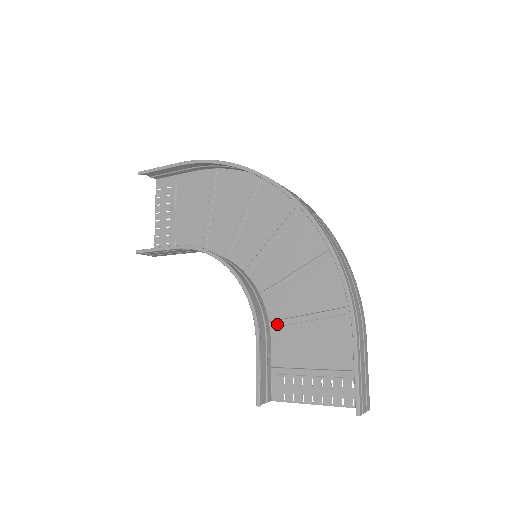
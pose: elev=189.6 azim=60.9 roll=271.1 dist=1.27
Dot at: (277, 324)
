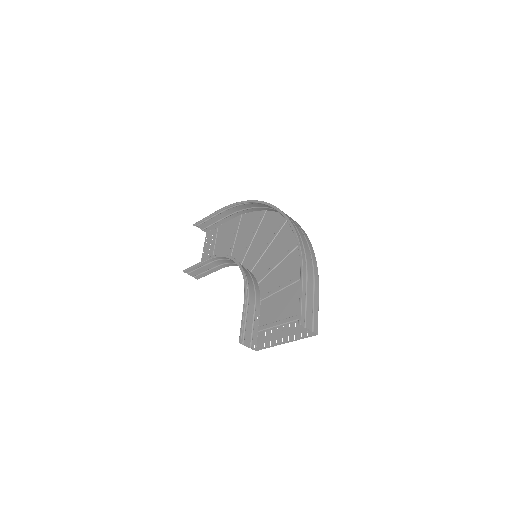
Dot at: (265, 296)
